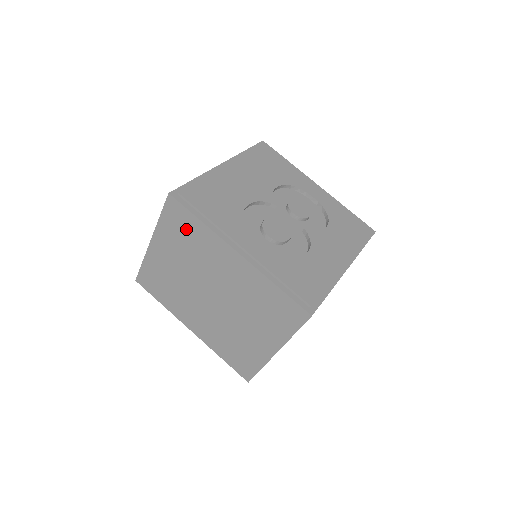
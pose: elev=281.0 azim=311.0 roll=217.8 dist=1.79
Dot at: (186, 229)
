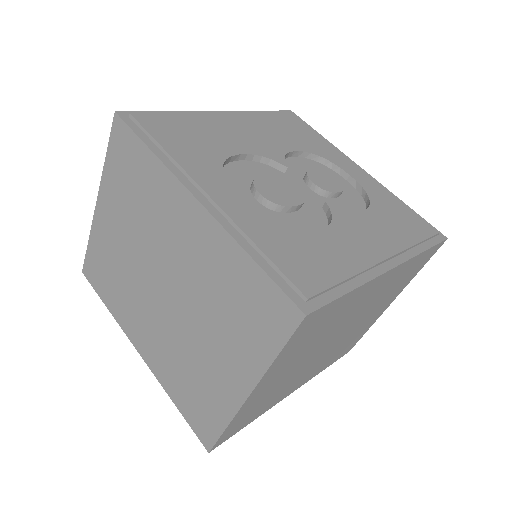
Dot at: (134, 170)
